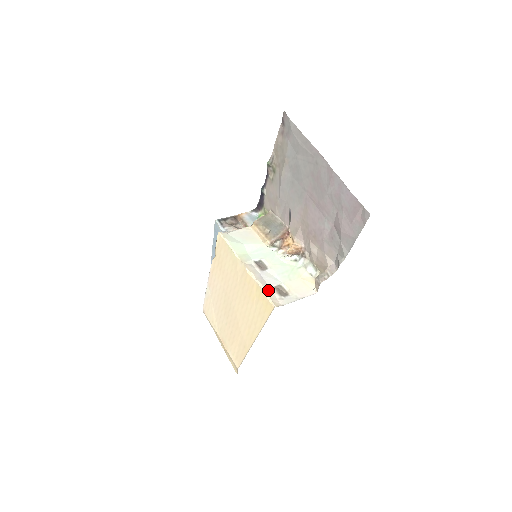
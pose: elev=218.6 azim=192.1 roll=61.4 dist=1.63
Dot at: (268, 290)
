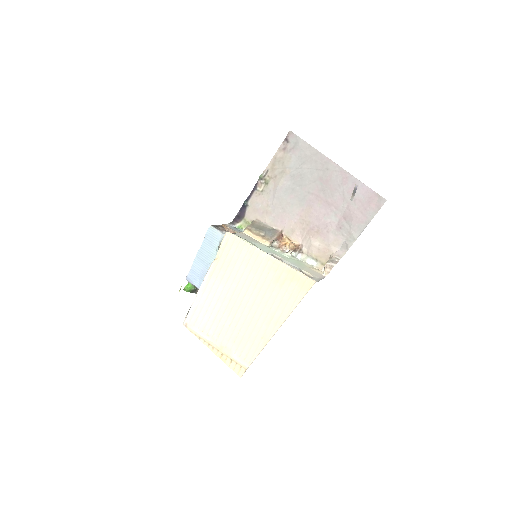
Dot at: occluded
